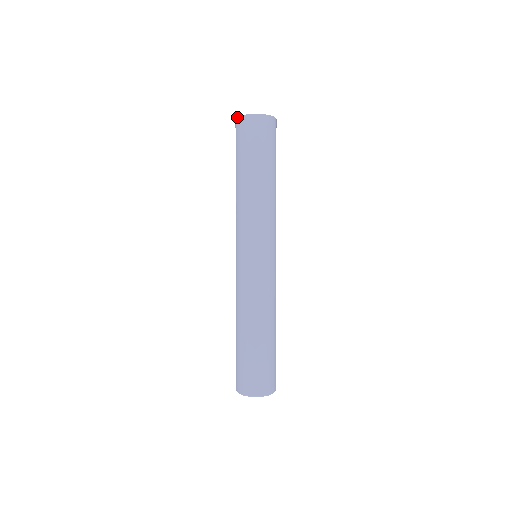
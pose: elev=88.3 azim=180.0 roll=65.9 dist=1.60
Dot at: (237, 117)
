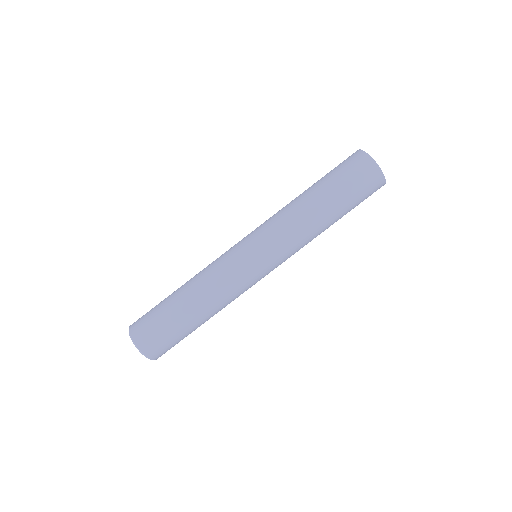
Dot at: (360, 149)
